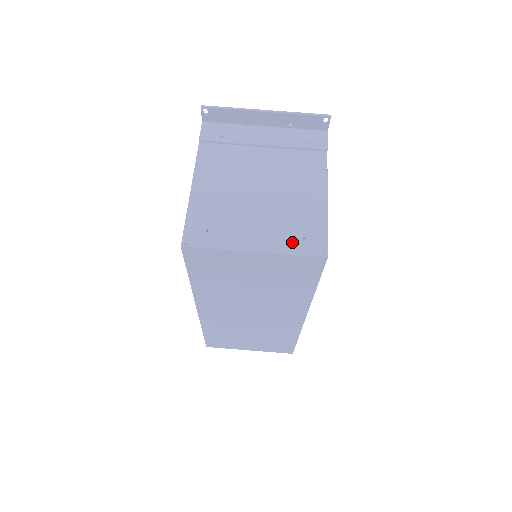
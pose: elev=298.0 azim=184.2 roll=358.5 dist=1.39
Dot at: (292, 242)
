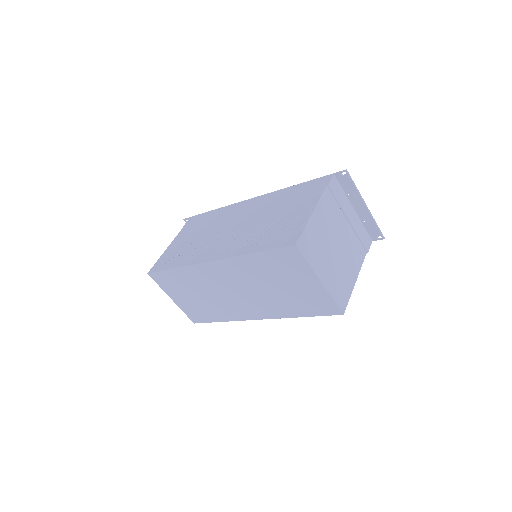
Dot at: (336, 291)
